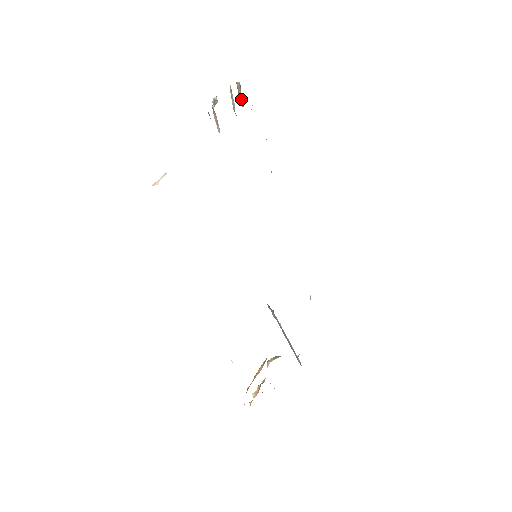
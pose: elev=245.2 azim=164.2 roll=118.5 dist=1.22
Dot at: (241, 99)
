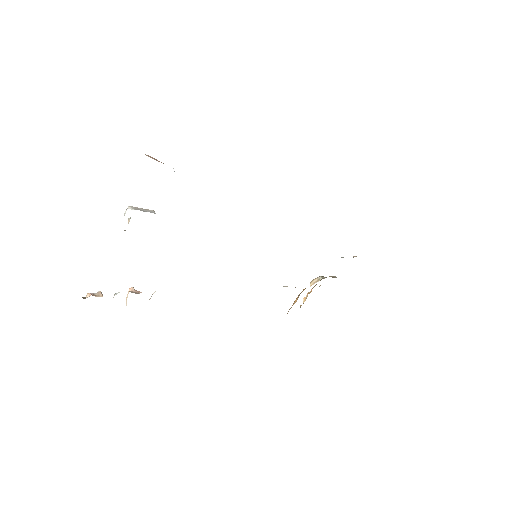
Dot at: occluded
